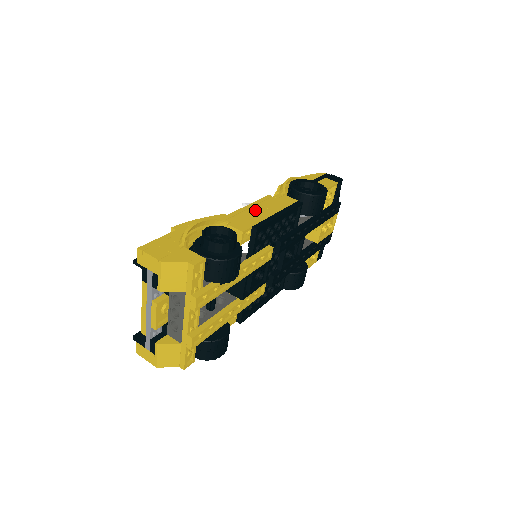
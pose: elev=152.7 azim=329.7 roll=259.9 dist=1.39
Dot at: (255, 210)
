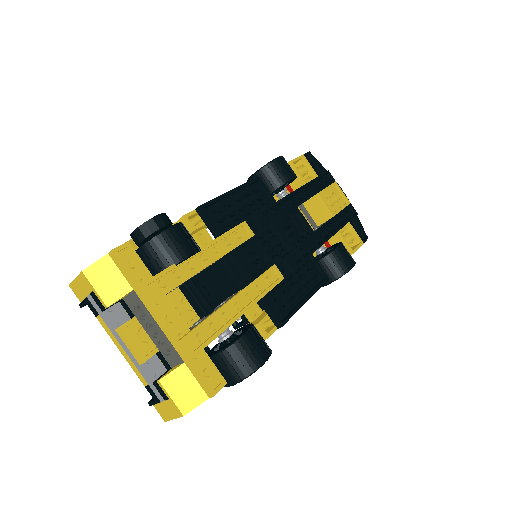
Dot at: occluded
